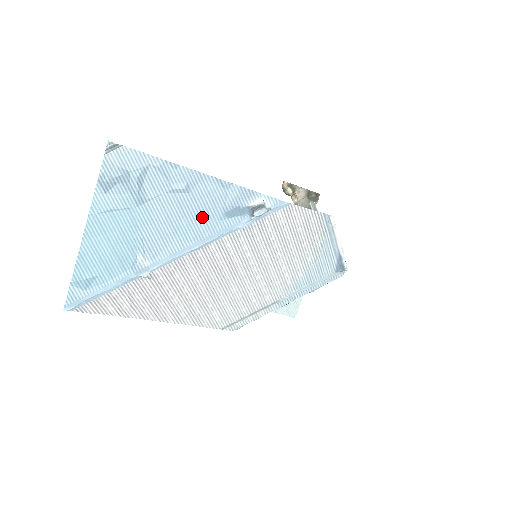
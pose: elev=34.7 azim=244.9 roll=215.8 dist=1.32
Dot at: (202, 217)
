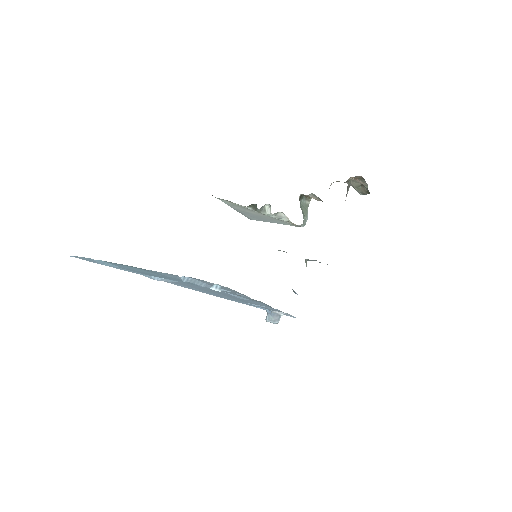
Dot at: (235, 299)
